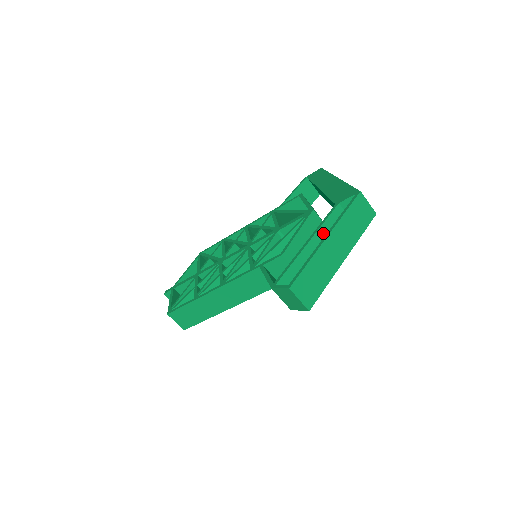
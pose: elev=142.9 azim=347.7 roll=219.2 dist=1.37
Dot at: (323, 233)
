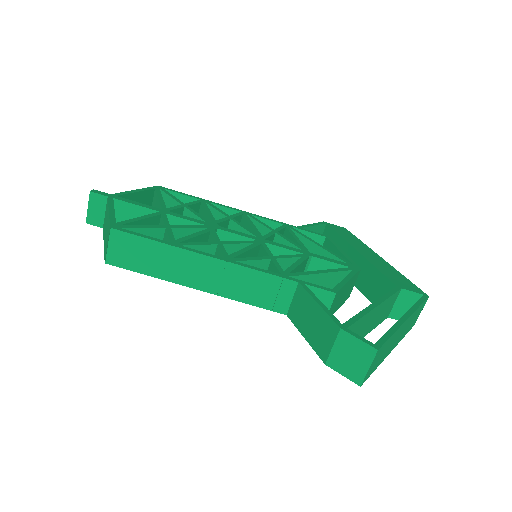
Dot at: (383, 306)
